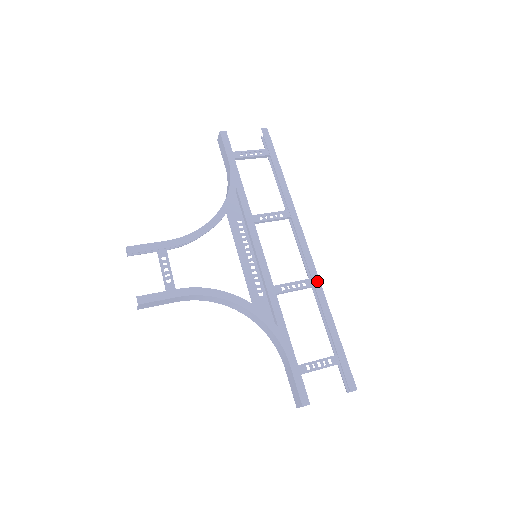
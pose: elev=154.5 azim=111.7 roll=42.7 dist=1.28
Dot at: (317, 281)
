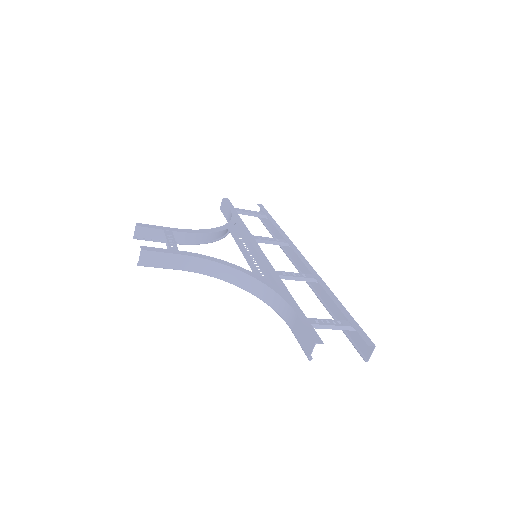
Dot at: (317, 276)
